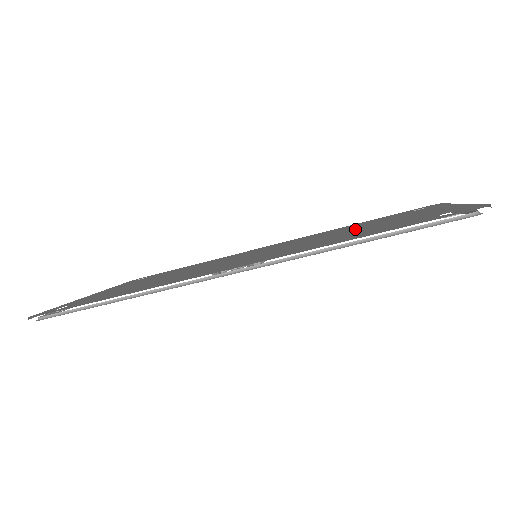
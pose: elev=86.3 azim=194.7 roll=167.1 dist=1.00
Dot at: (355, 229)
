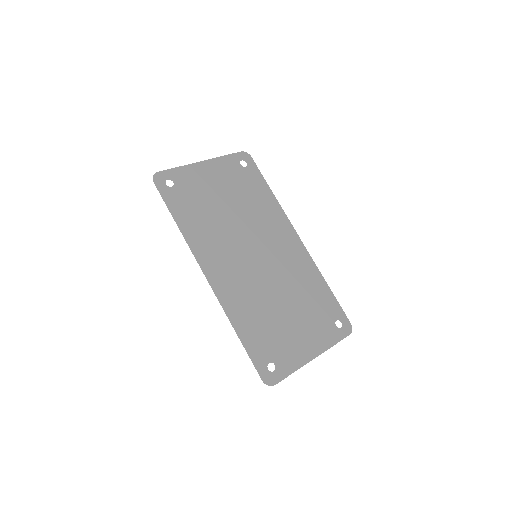
Dot at: (288, 306)
